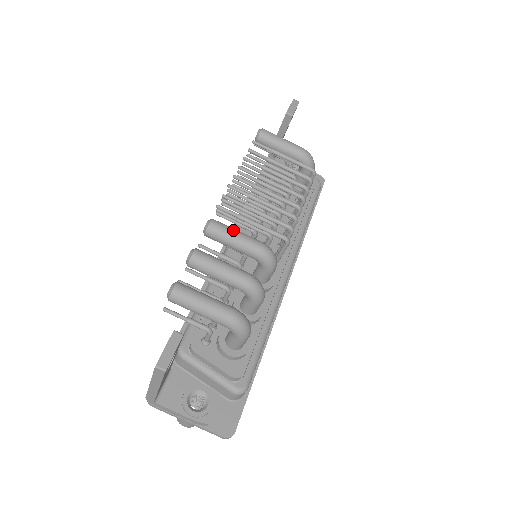
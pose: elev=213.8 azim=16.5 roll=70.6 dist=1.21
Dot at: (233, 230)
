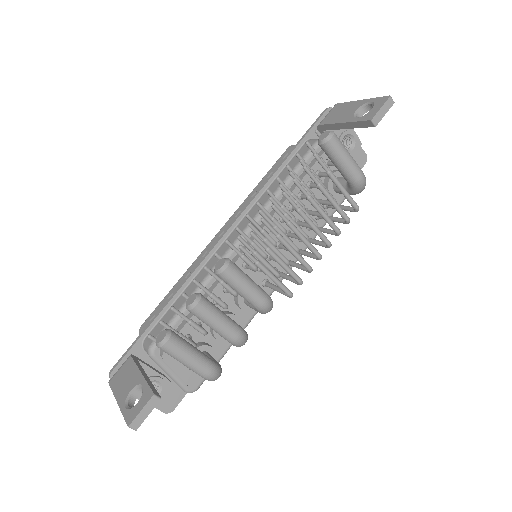
Dot at: (245, 281)
